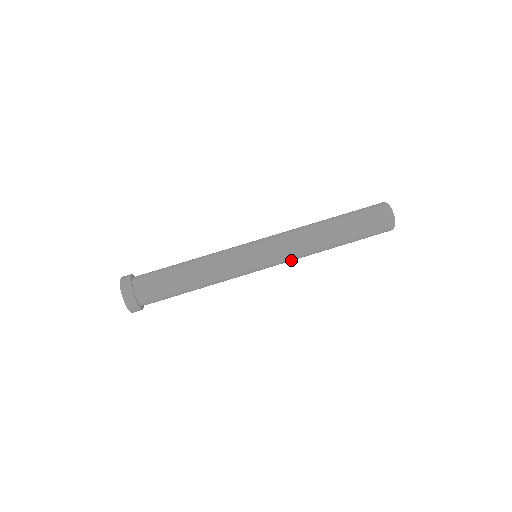
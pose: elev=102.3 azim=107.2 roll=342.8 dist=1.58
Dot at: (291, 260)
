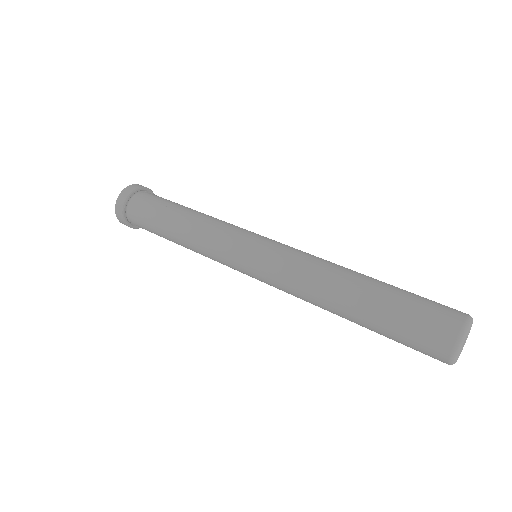
Dot at: (285, 291)
